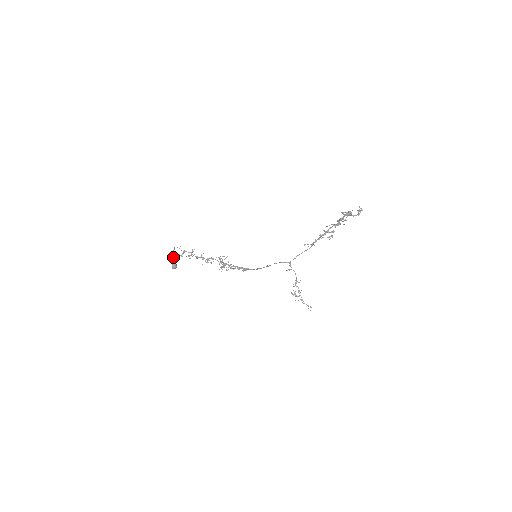
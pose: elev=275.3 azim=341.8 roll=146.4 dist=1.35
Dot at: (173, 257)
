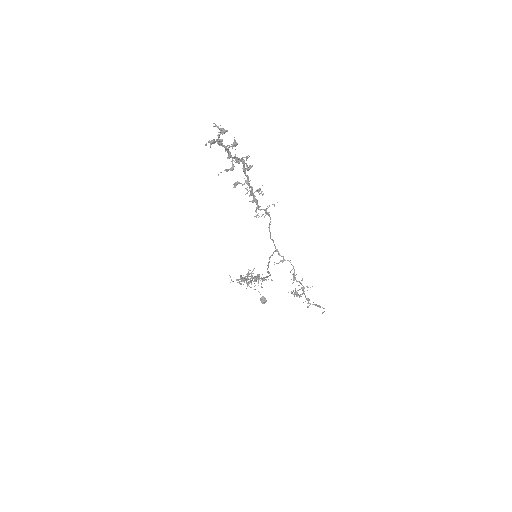
Dot at: occluded
